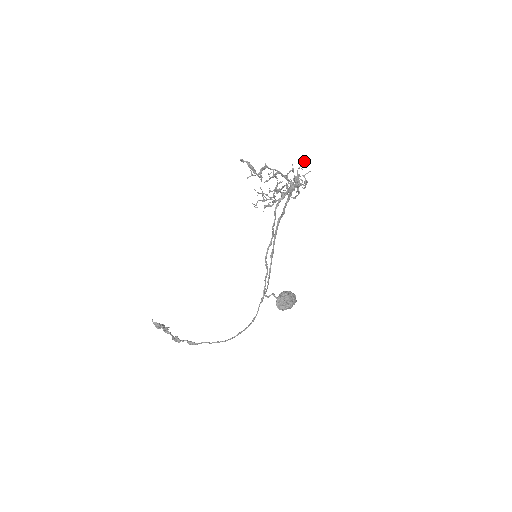
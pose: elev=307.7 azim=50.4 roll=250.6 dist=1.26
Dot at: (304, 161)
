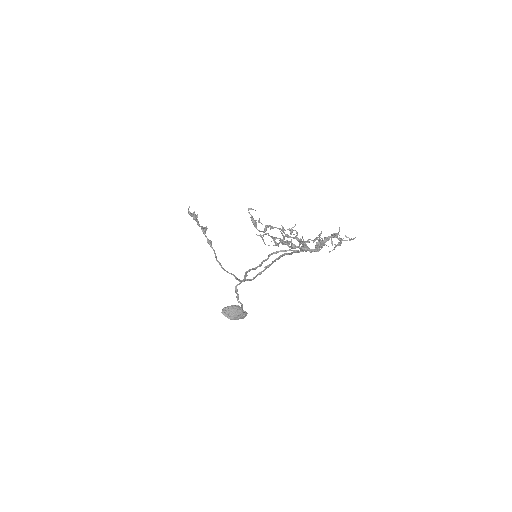
Dot at: (336, 237)
